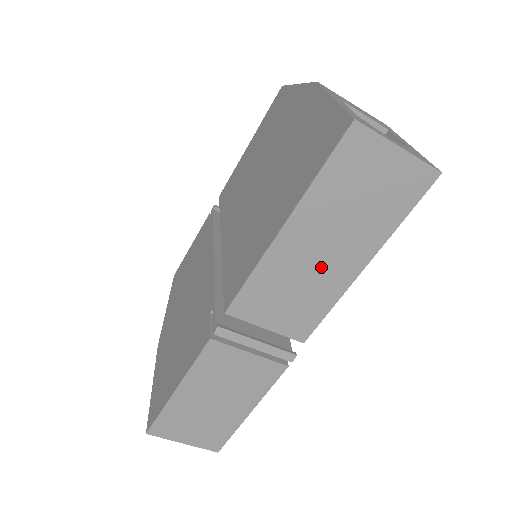
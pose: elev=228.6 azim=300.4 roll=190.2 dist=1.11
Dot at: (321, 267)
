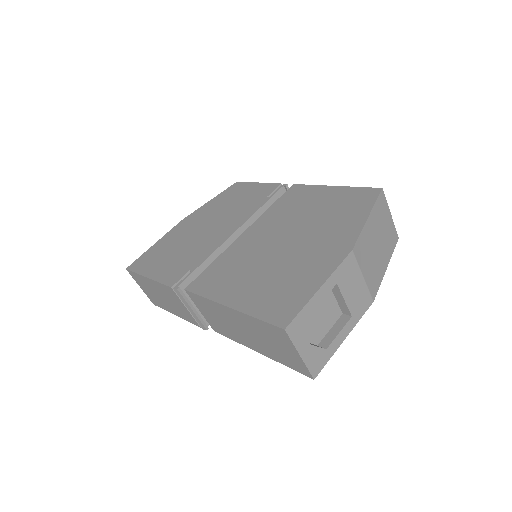
Dot at: (237, 330)
